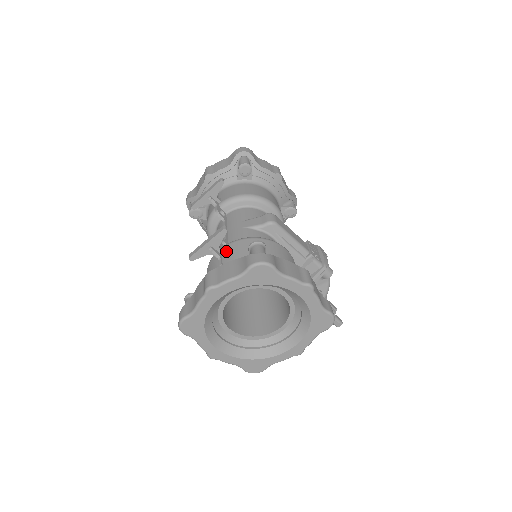
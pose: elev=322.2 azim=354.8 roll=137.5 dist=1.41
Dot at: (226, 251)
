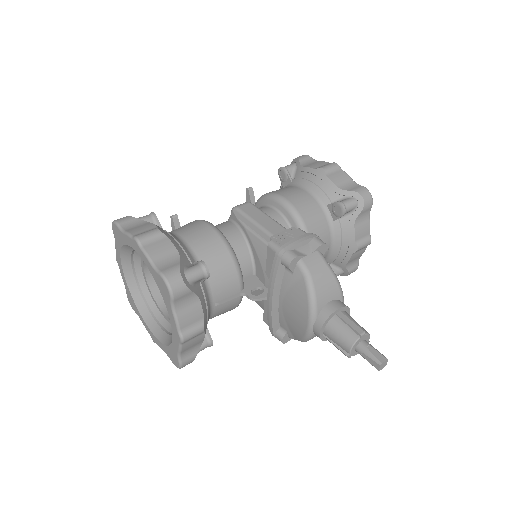
Dot at: occluded
